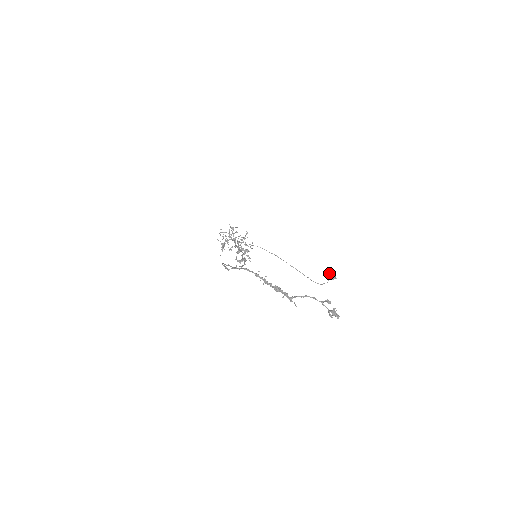
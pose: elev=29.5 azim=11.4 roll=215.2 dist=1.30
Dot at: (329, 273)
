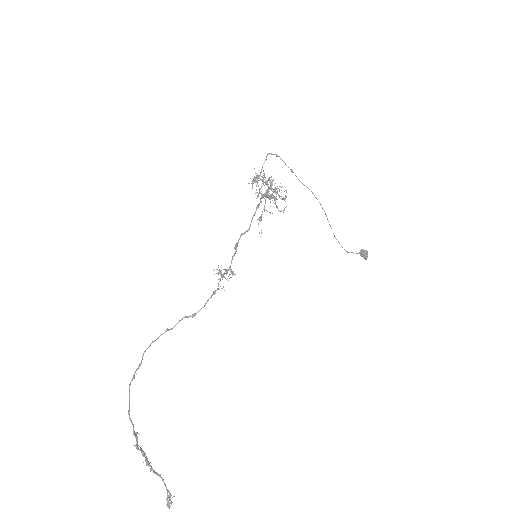
Dot at: (364, 251)
